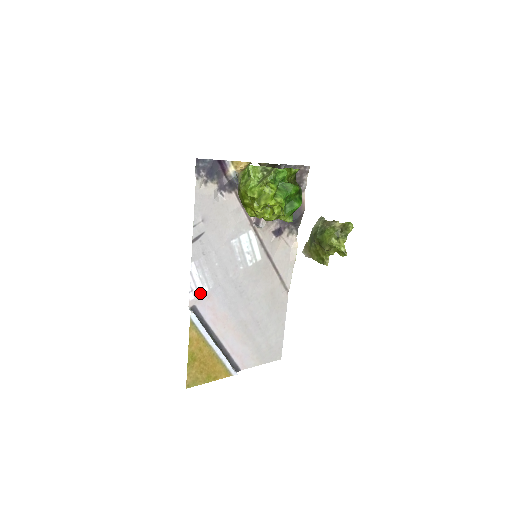
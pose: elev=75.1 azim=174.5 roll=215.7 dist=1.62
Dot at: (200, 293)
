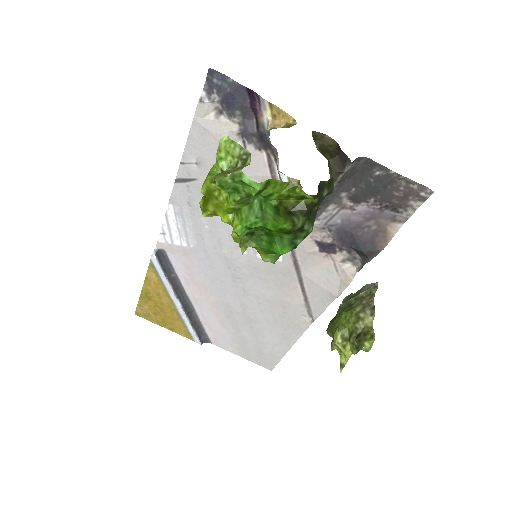
Dot at: (175, 243)
